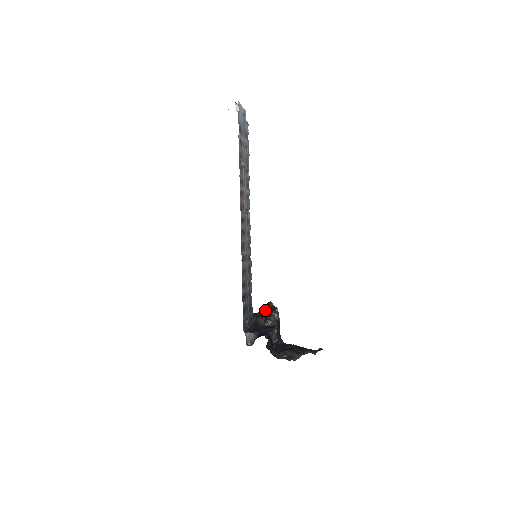
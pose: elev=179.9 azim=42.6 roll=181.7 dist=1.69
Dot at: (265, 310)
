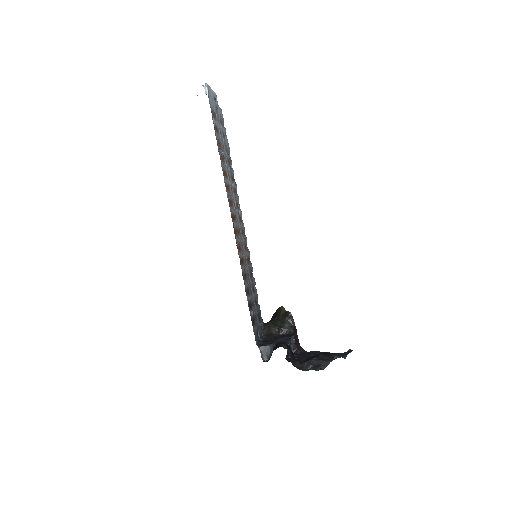
Dot at: (277, 317)
